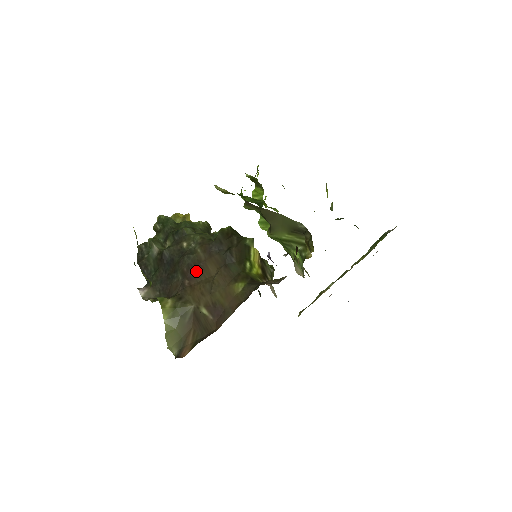
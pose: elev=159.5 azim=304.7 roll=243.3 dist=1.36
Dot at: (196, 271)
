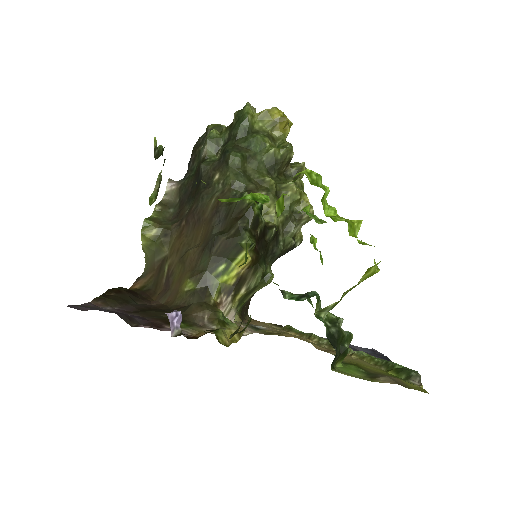
Dot at: (194, 221)
